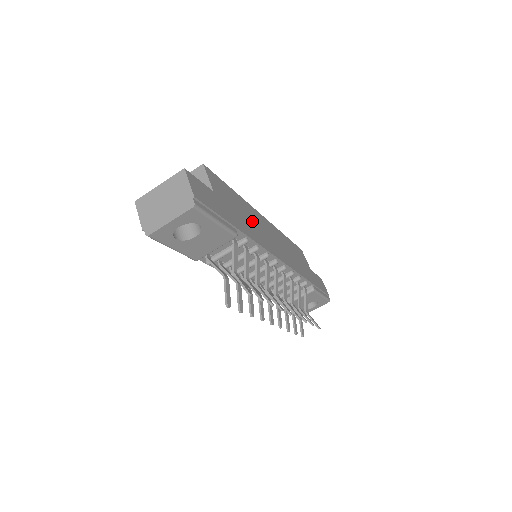
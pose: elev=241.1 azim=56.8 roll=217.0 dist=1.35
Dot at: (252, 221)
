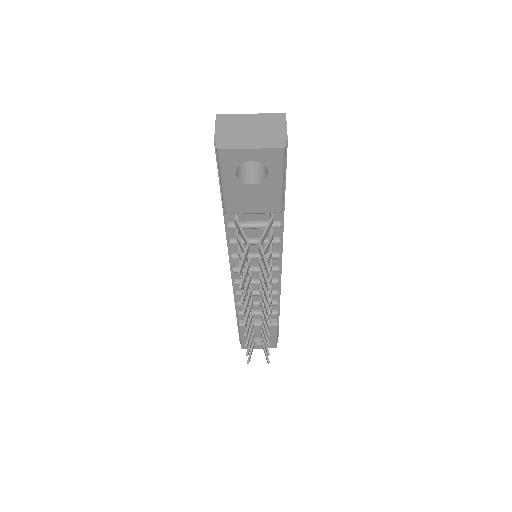
Dot at: occluded
